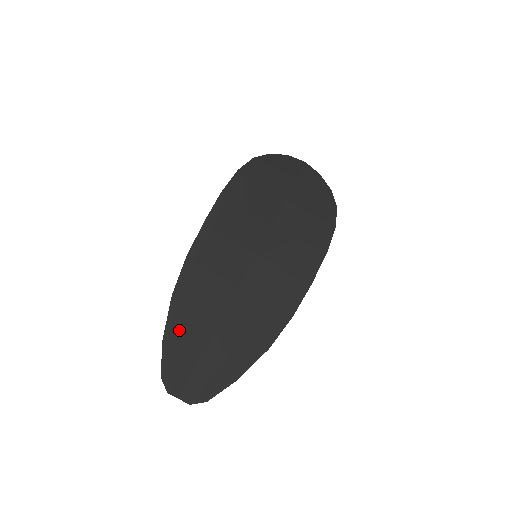
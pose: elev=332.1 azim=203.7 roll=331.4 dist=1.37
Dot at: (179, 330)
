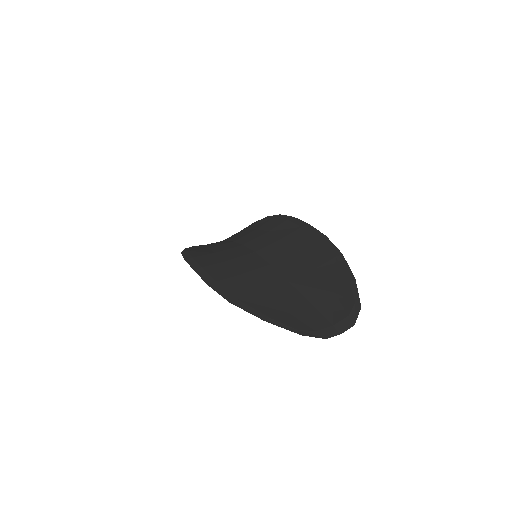
Dot at: (267, 308)
